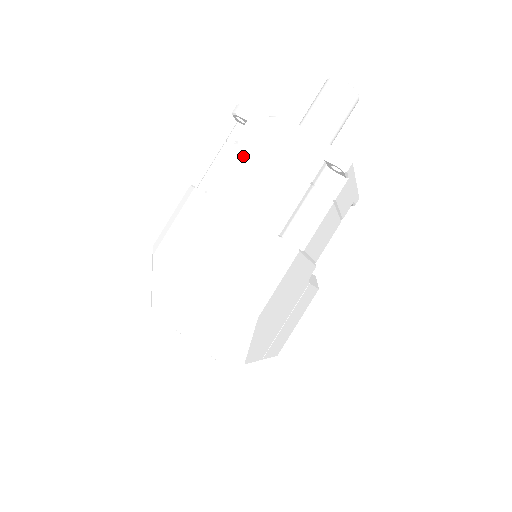
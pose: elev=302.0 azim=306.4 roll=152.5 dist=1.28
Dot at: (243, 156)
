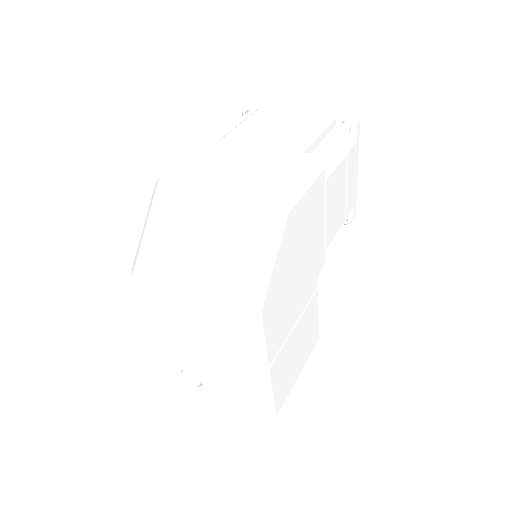
Dot at: (257, 120)
